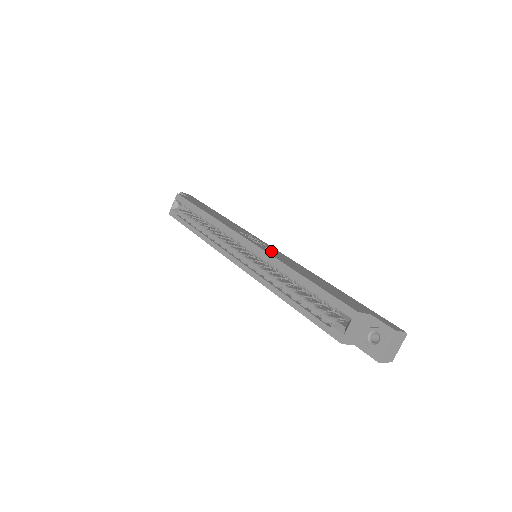
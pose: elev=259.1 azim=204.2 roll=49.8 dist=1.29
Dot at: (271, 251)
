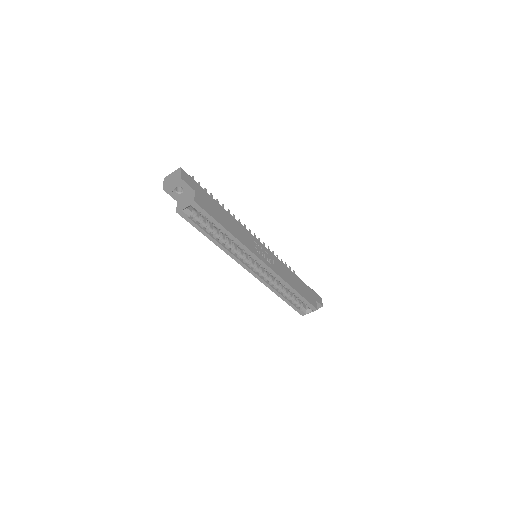
Dot at: (275, 265)
